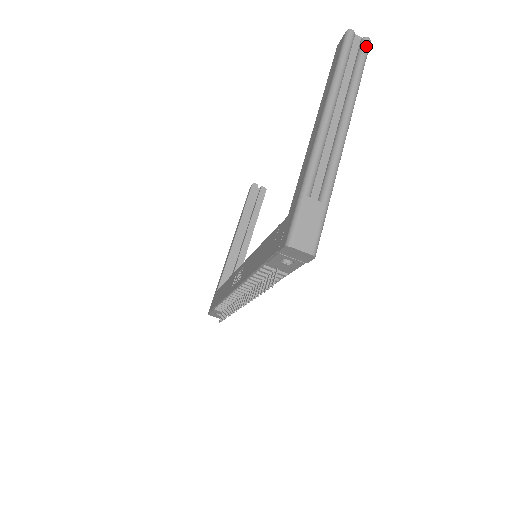
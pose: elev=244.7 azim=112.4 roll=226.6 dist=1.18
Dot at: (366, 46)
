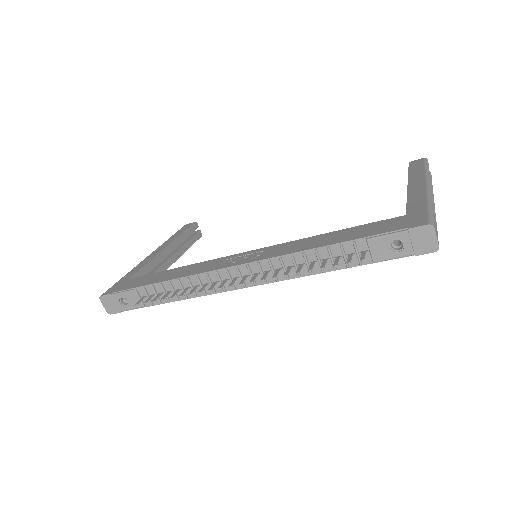
Dot at: (431, 175)
